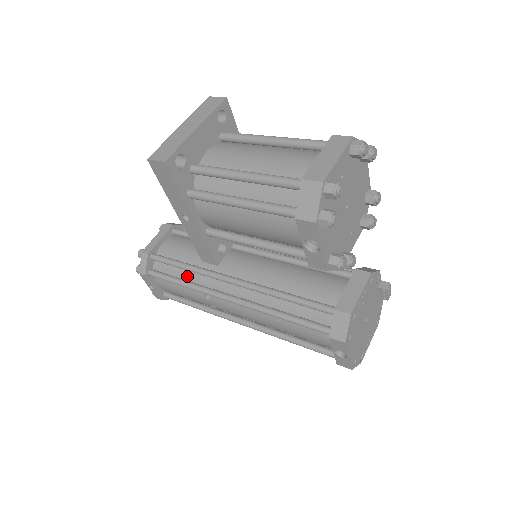
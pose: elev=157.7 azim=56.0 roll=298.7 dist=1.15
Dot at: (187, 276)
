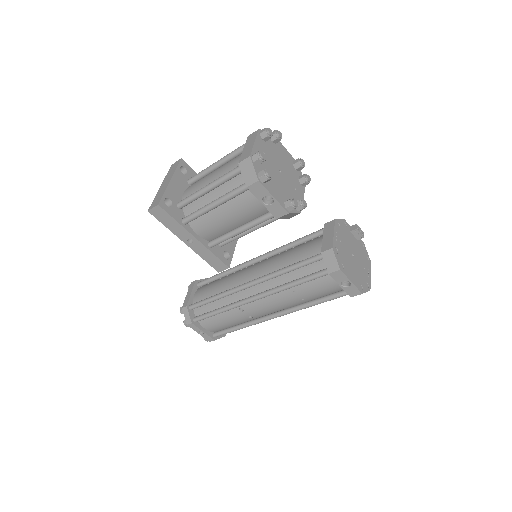
Dot at: (220, 304)
